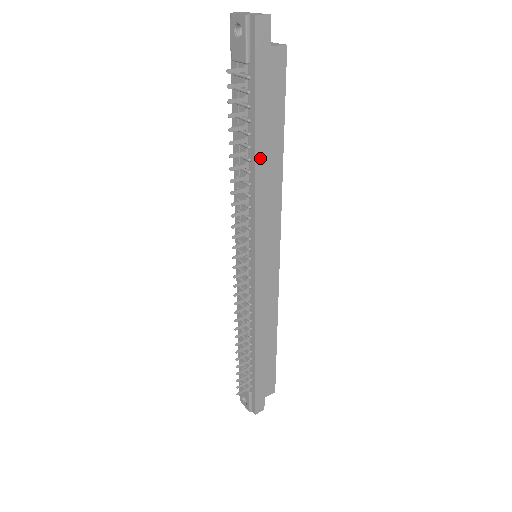
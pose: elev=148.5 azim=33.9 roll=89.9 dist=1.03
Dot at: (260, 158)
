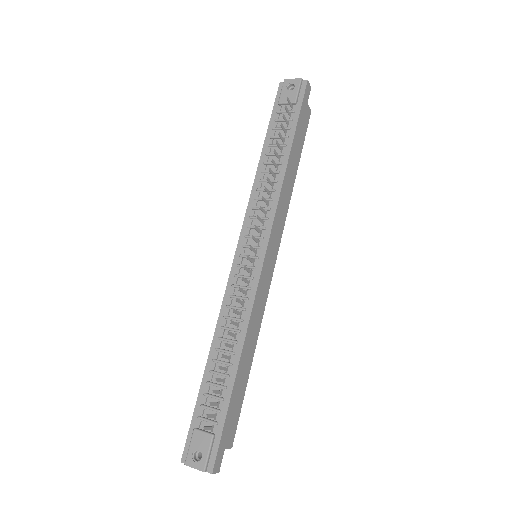
Dot at: (289, 164)
